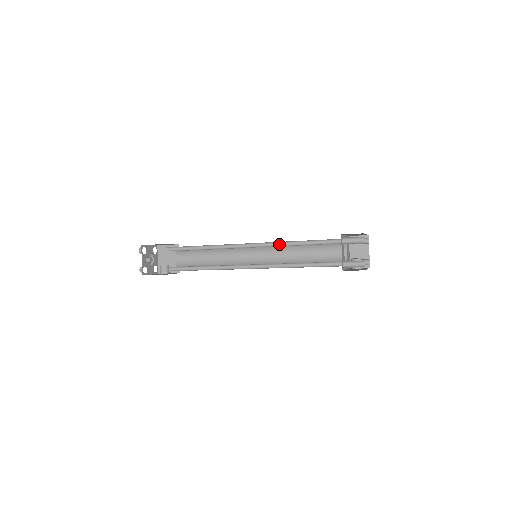
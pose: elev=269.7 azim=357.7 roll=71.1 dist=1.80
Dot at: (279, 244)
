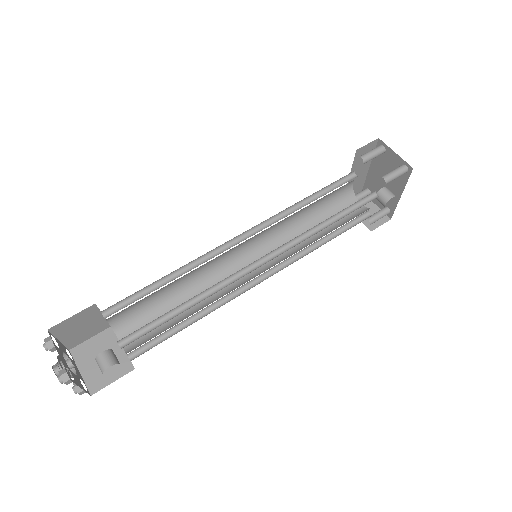
Dot at: (281, 217)
